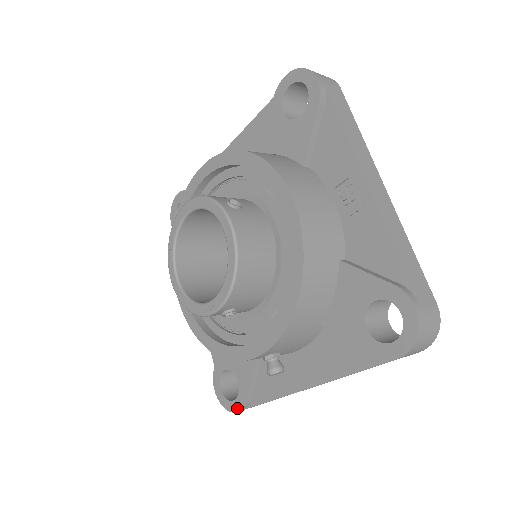
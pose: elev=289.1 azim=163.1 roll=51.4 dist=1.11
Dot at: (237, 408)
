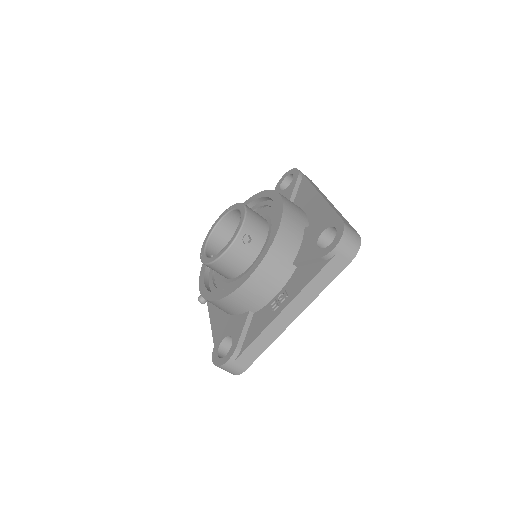
Dot at: occluded
